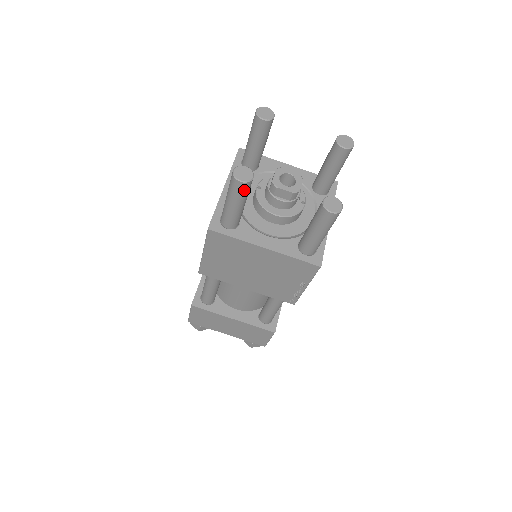
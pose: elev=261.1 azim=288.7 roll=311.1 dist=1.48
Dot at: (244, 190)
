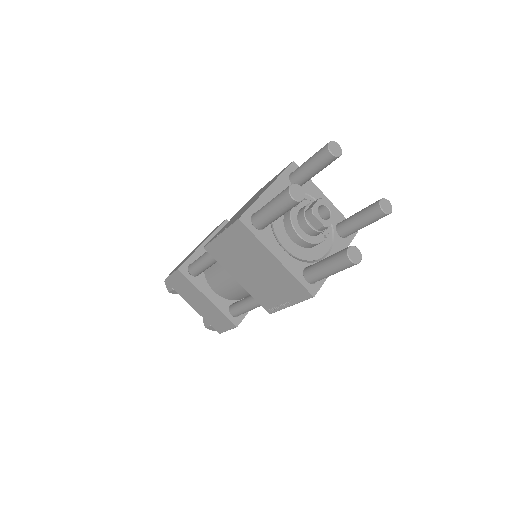
Dot at: (290, 206)
